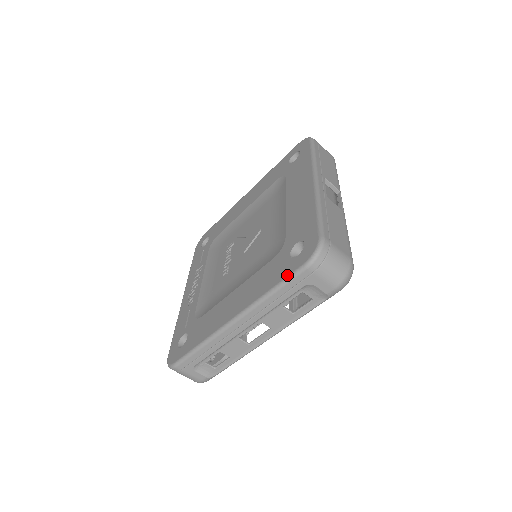
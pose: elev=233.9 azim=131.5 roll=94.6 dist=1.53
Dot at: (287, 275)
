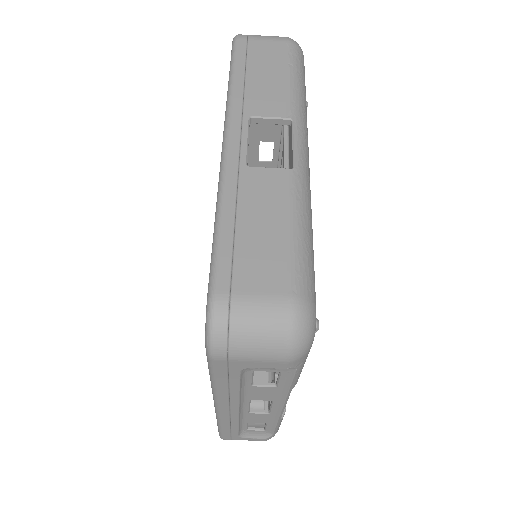
Dot at: occluded
